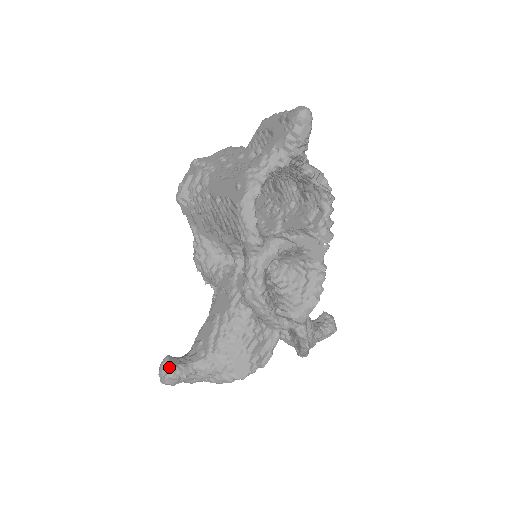
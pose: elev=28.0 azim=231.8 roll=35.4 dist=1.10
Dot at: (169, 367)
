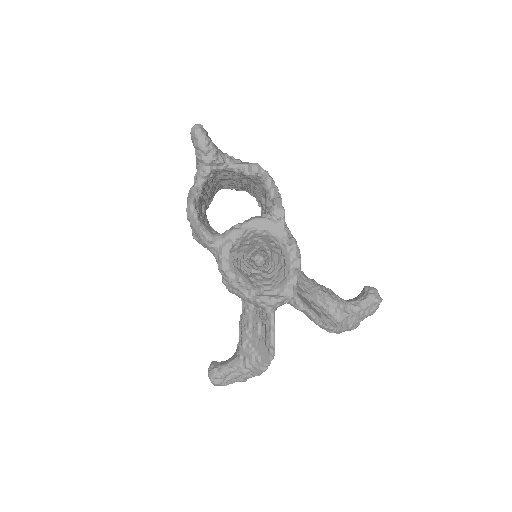
Dot at: (211, 369)
